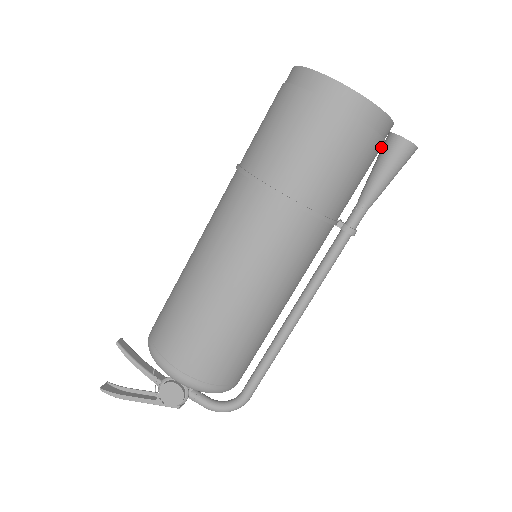
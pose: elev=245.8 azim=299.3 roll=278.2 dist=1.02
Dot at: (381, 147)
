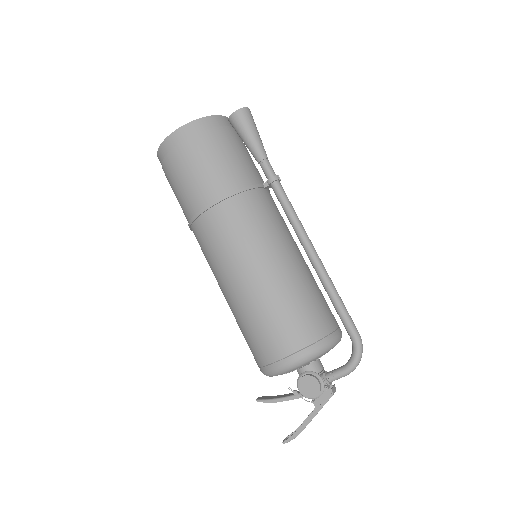
Dot at: (233, 131)
